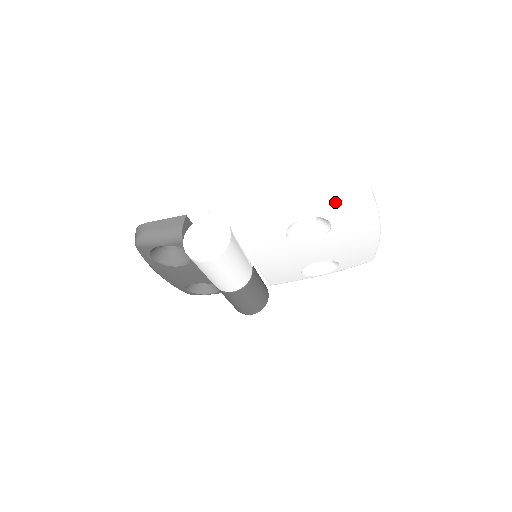
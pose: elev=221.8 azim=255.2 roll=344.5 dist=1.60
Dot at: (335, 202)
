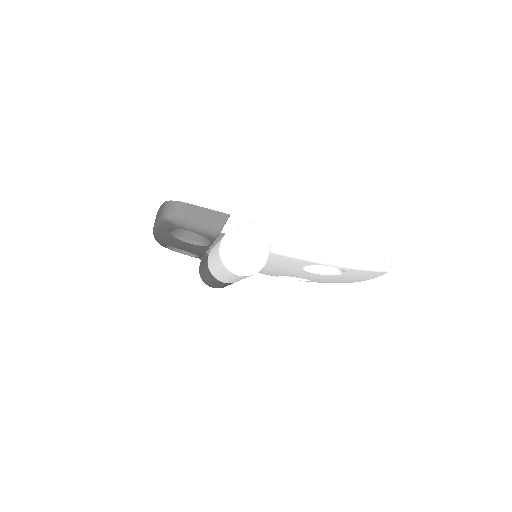
Dot at: (363, 267)
